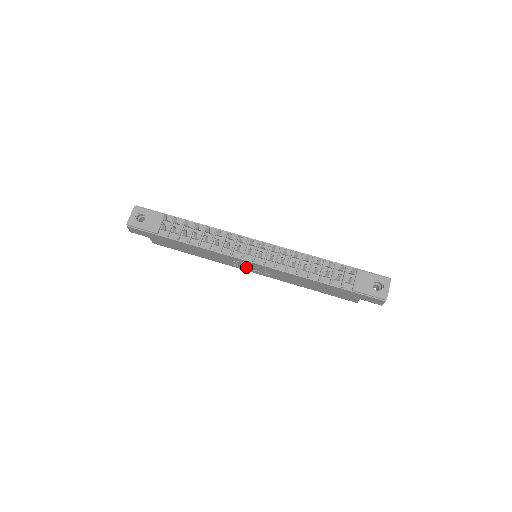
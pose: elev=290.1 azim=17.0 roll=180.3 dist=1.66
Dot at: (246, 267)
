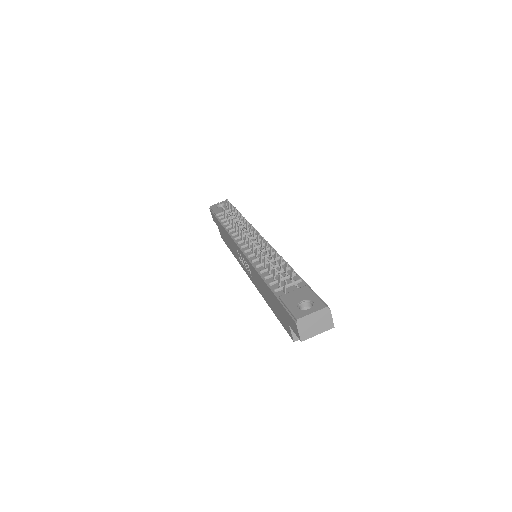
Dot at: occluded
